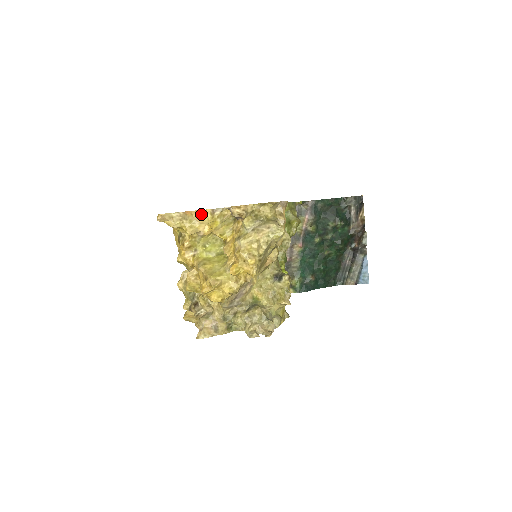
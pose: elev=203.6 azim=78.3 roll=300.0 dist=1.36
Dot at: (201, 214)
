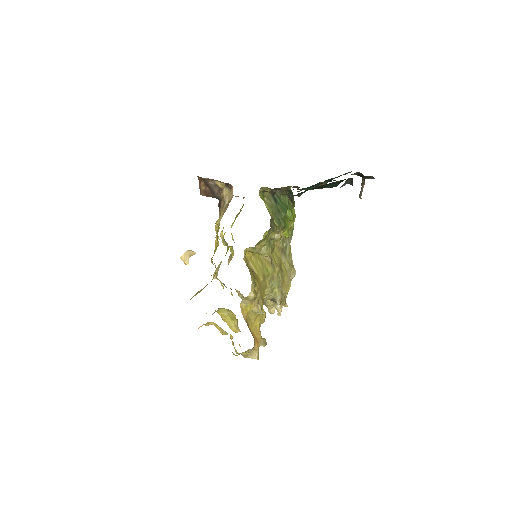
Dot at: (206, 324)
